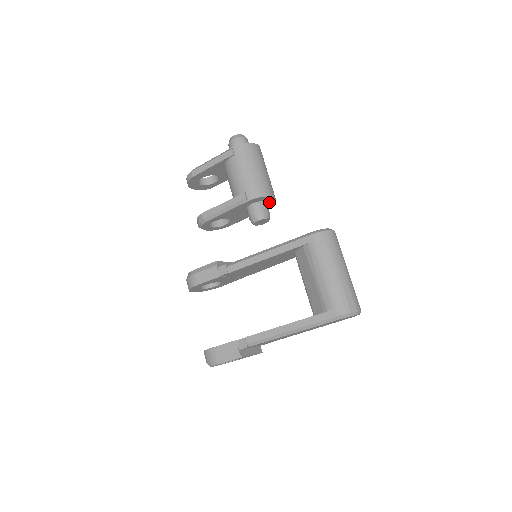
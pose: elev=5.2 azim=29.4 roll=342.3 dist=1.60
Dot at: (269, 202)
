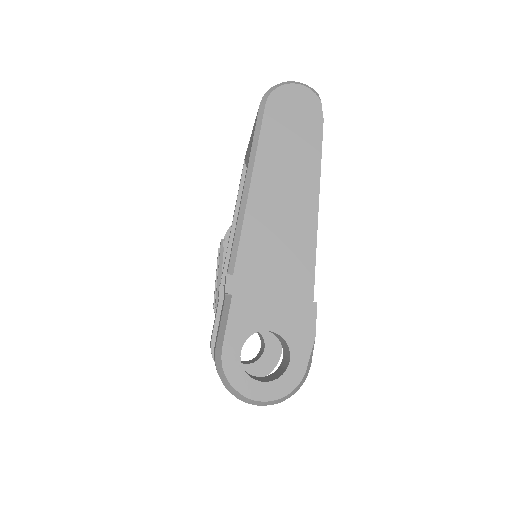
Dot at: occluded
